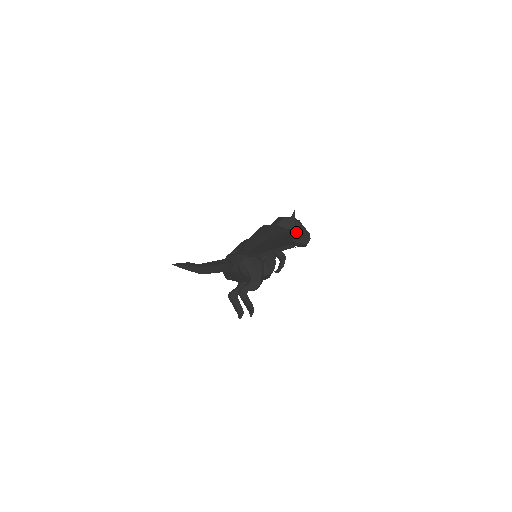
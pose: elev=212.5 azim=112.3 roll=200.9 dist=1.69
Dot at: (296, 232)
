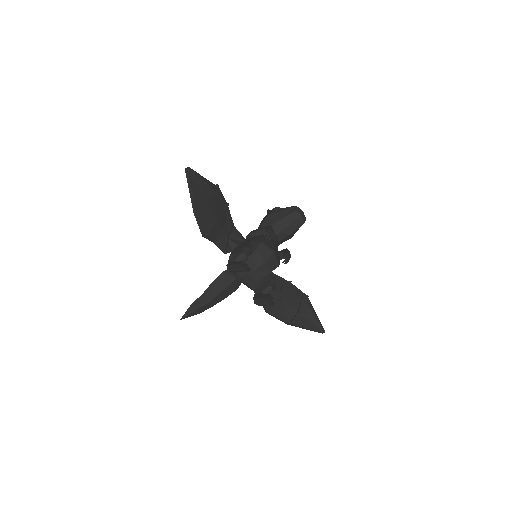
Dot at: (275, 213)
